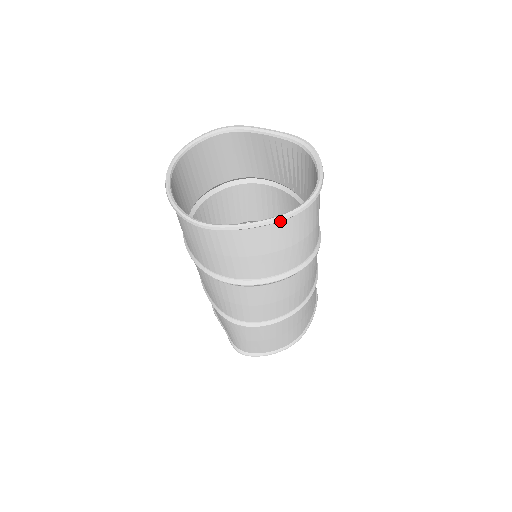
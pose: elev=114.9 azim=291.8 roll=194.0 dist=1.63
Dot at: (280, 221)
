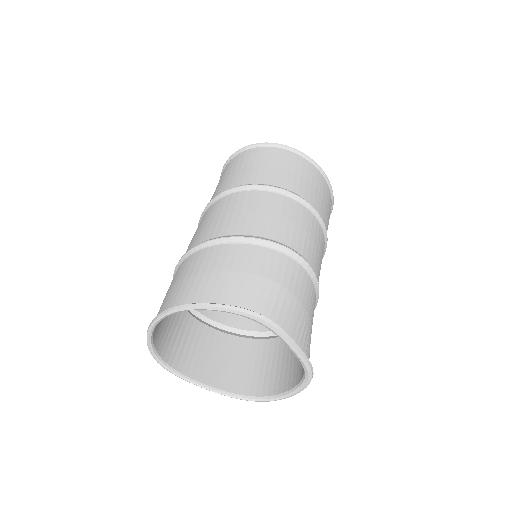
Dot at: (226, 390)
